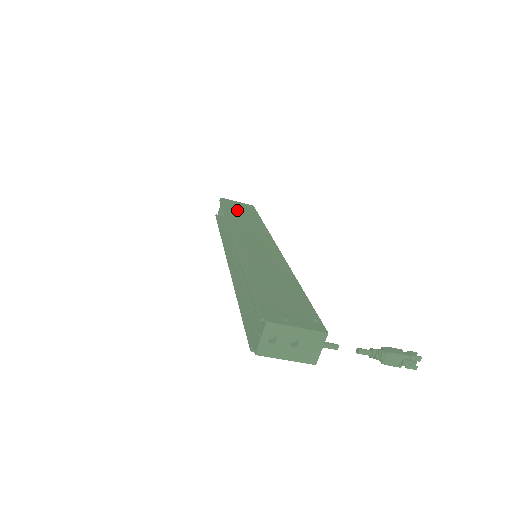
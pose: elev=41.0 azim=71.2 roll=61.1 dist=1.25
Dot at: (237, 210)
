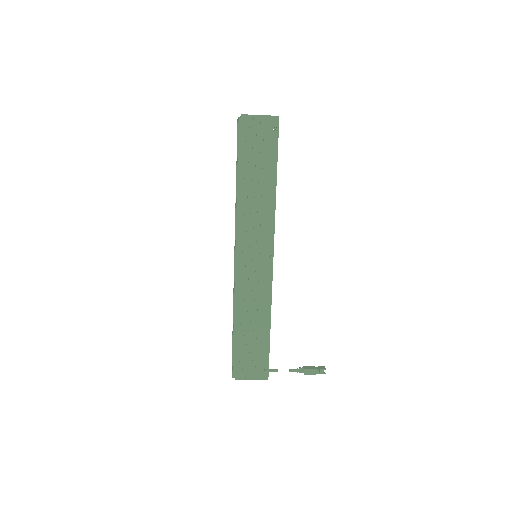
Dot at: (253, 159)
